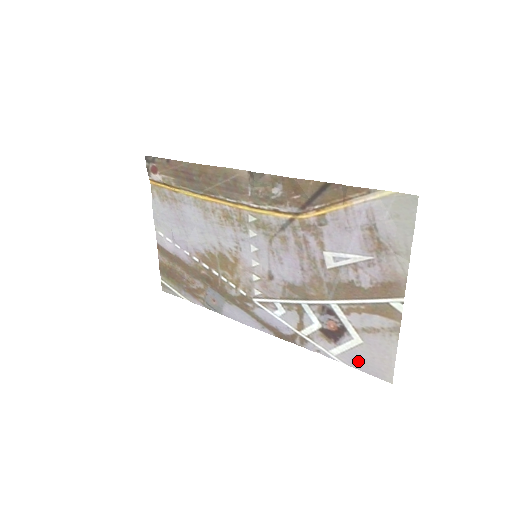
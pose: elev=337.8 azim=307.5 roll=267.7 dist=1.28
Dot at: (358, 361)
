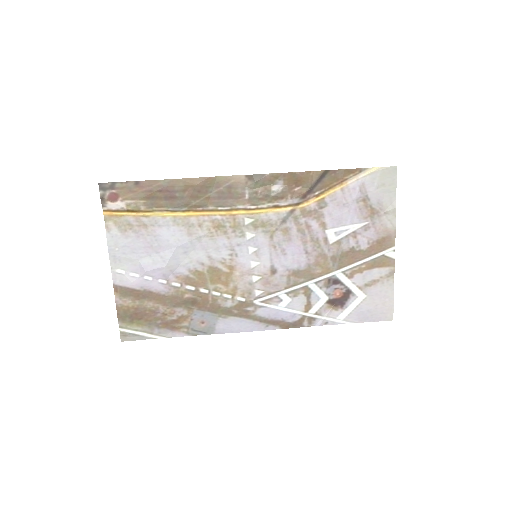
Dot at: (364, 315)
